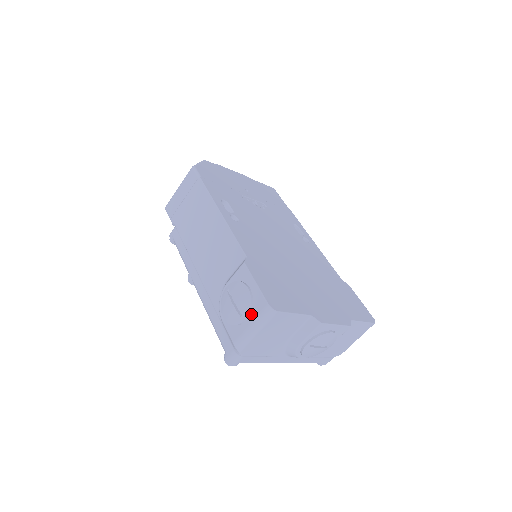
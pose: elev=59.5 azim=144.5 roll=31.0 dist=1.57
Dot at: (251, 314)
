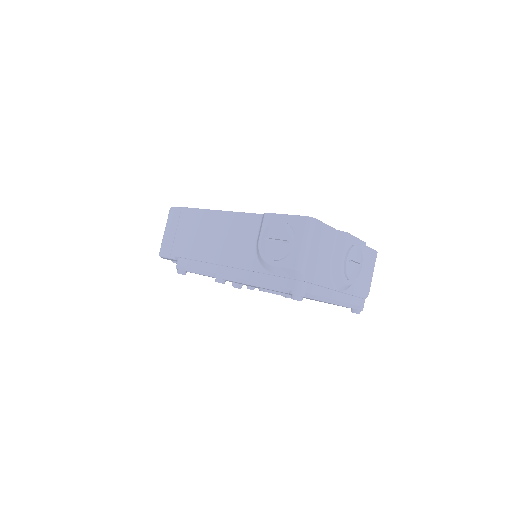
Dot at: (296, 235)
